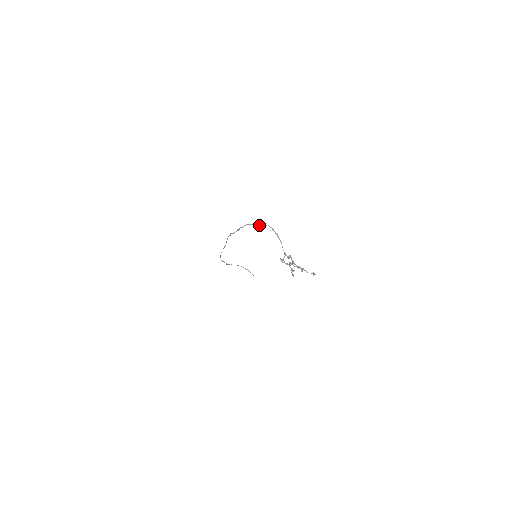
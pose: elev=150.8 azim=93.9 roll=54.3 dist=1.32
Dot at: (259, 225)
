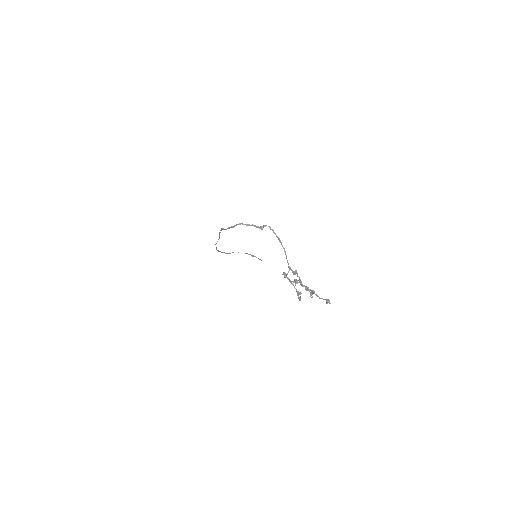
Dot at: (255, 225)
